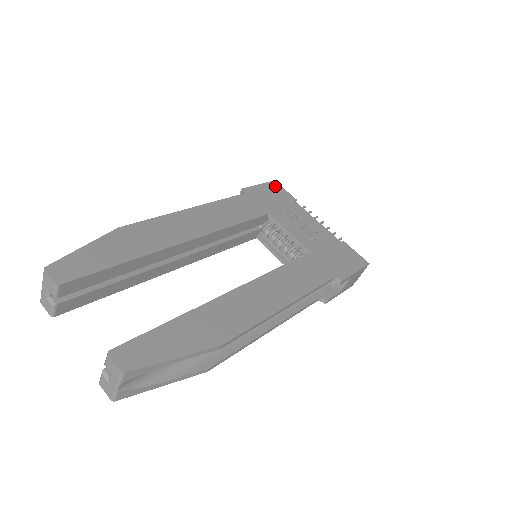
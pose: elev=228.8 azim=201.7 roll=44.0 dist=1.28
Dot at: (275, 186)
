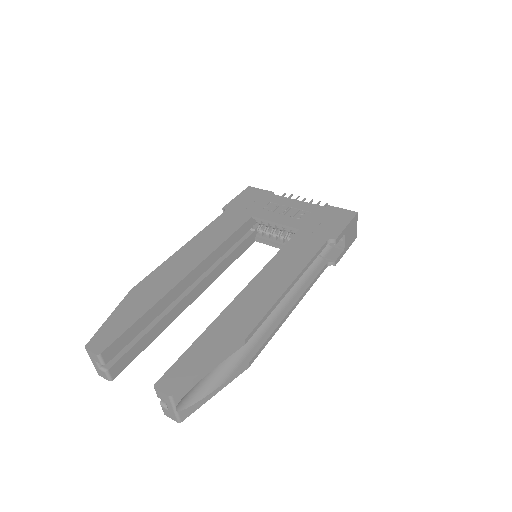
Dot at: (251, 191)
